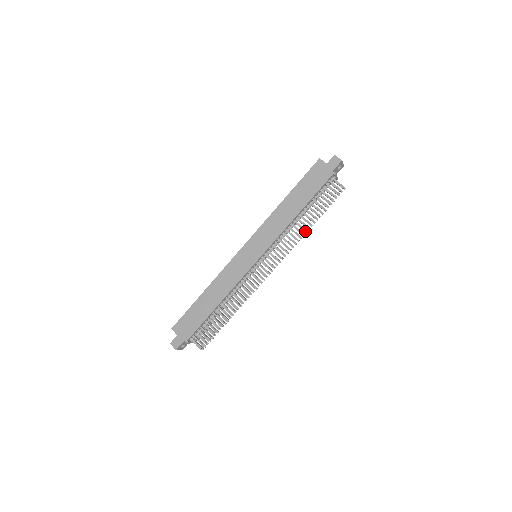
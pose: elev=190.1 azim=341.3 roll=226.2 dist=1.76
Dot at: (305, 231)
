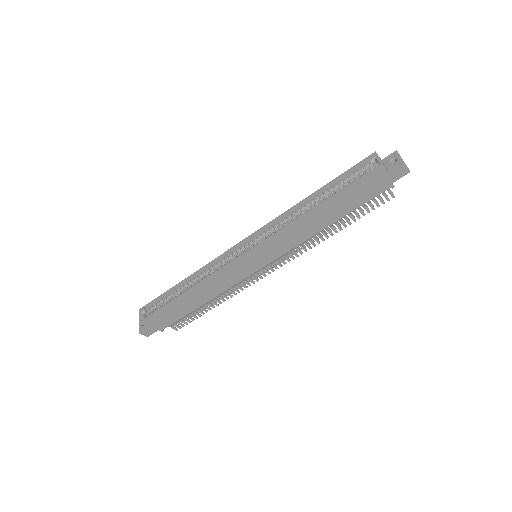
Dot at: (327, 238)
